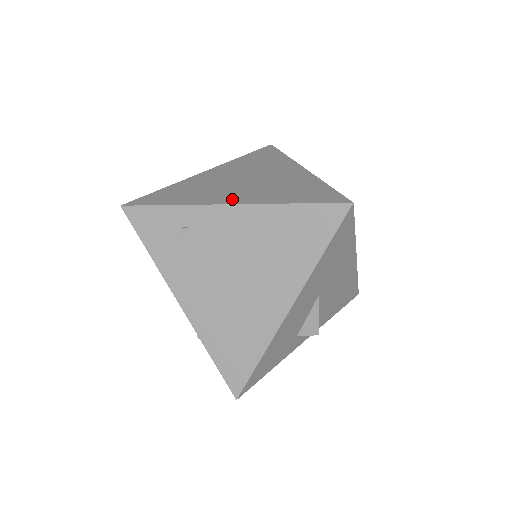
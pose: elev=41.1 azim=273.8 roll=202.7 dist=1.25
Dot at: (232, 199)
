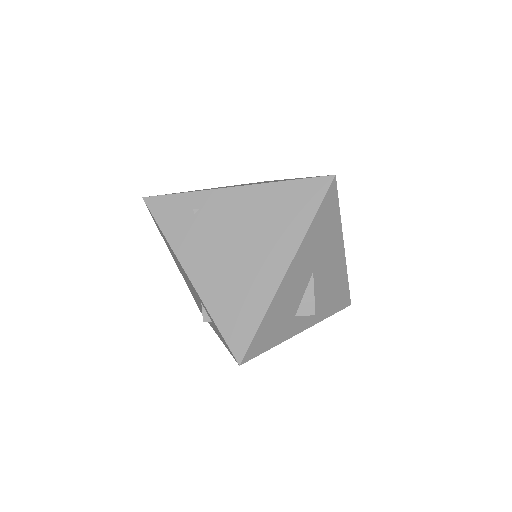
Dot at: occluded
